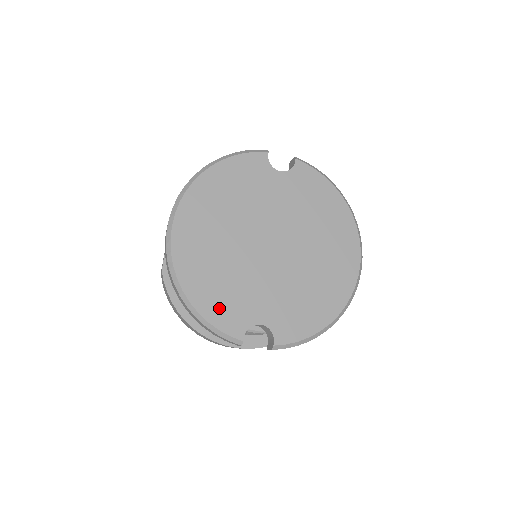
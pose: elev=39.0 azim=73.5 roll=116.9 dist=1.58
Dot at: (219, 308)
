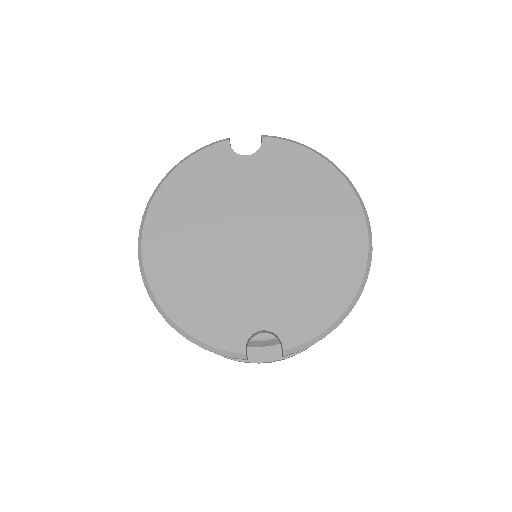
Dot at: (210, 323)
